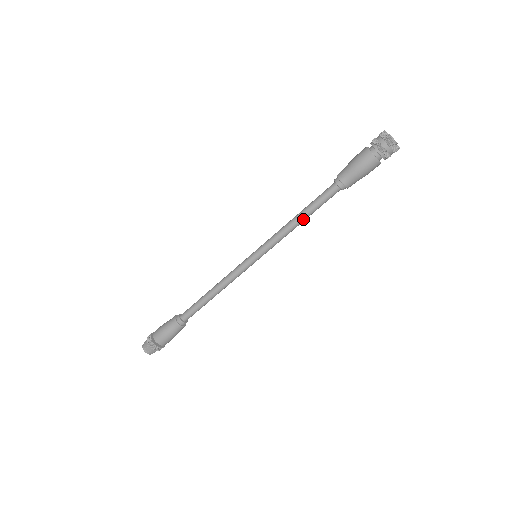
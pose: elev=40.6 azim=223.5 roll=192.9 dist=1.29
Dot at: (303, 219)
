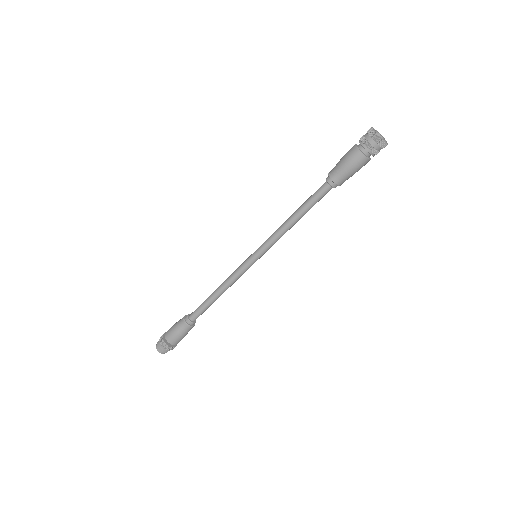
Dot at: (298, 218)
